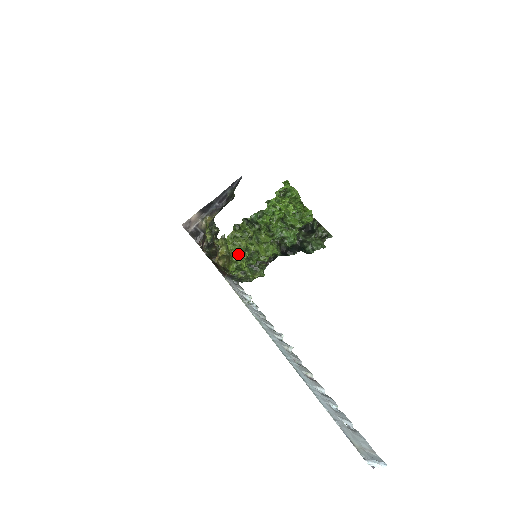
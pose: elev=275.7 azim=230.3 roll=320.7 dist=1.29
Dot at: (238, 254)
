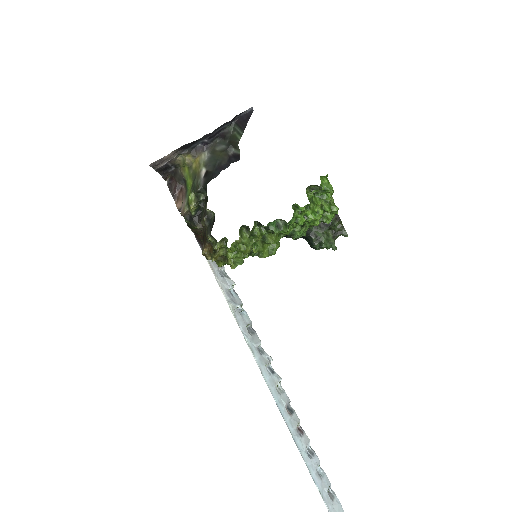
Dot at: (238, 262)
